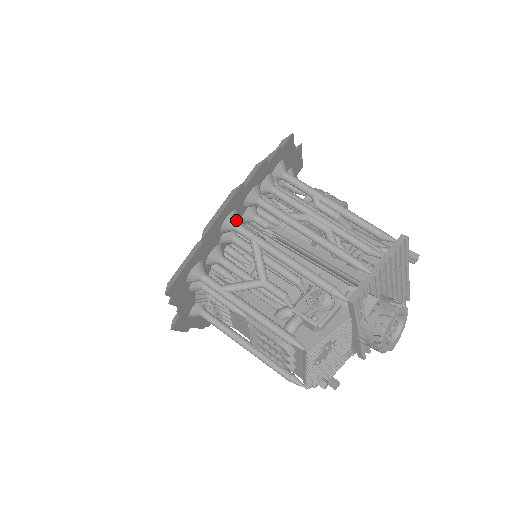
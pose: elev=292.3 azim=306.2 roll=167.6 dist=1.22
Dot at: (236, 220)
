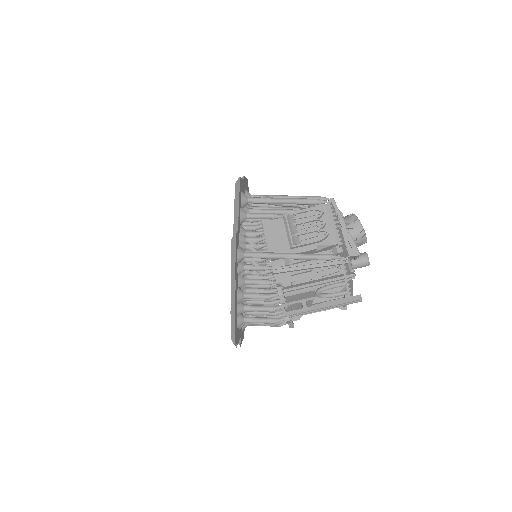
Dot at: (250, 194)
